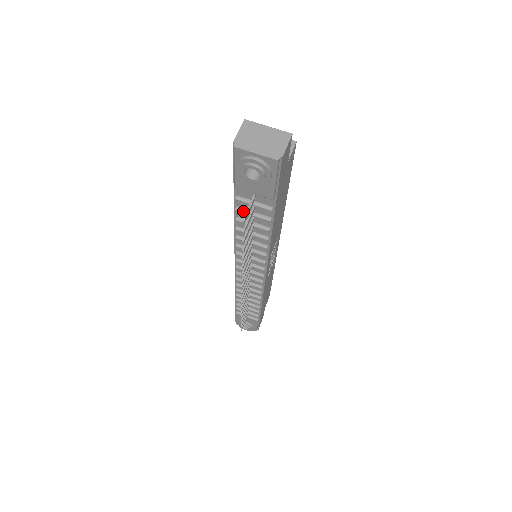
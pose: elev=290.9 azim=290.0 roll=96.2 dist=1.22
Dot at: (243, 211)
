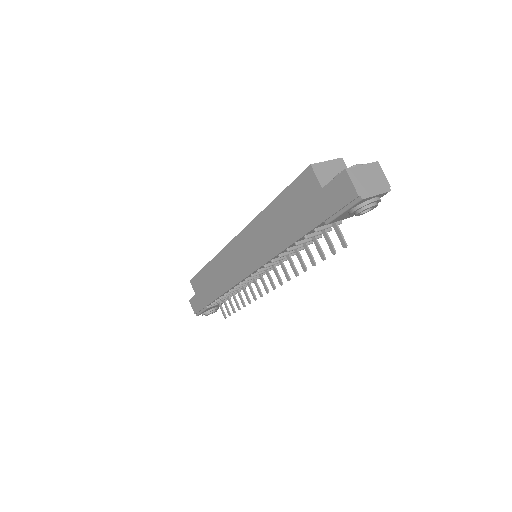
Dot at: (312, 236)
